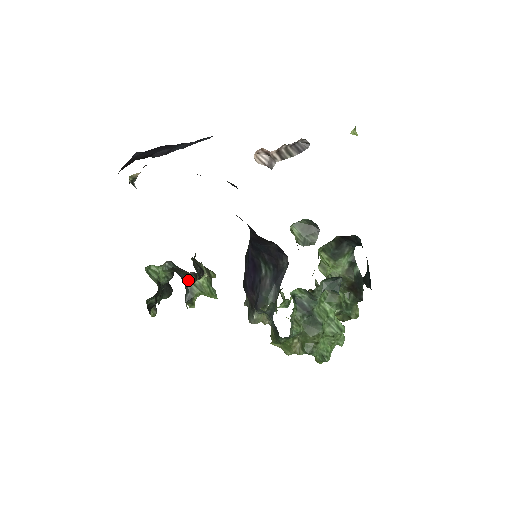
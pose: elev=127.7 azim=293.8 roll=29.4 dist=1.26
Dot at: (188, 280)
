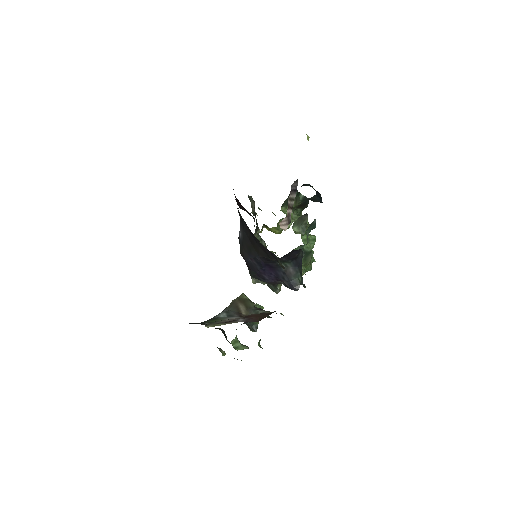
Dot at: occluded
